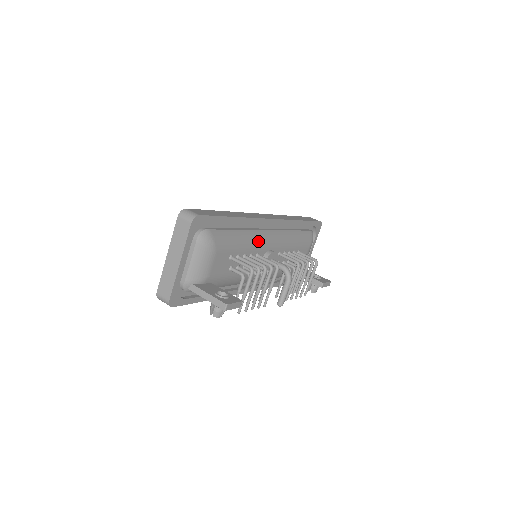
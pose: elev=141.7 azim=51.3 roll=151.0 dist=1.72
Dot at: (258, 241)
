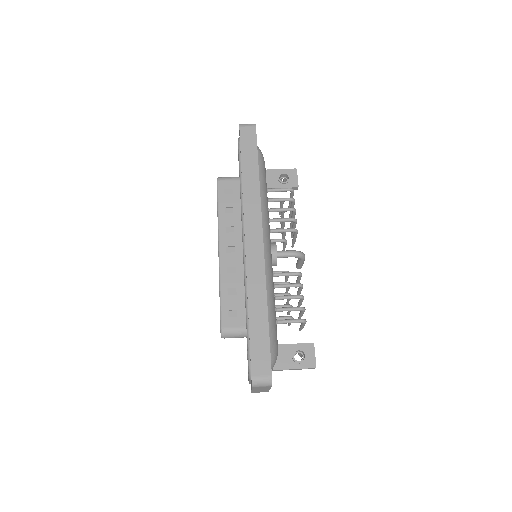
Dot at: (271, 273)
